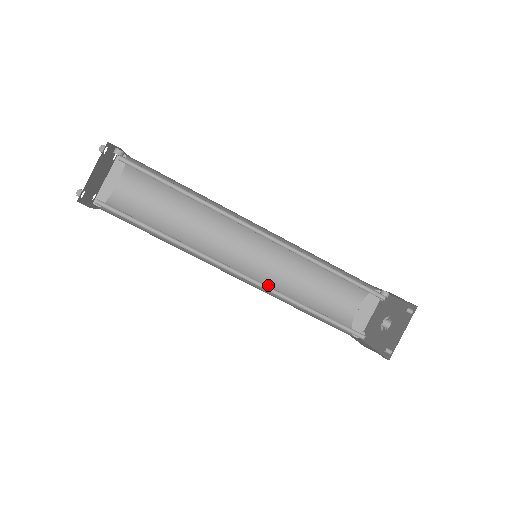
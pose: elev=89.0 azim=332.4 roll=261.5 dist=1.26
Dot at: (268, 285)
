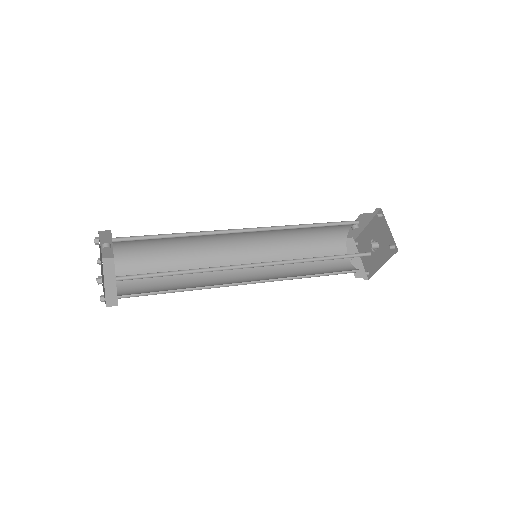
Dot at: (279, 277)
